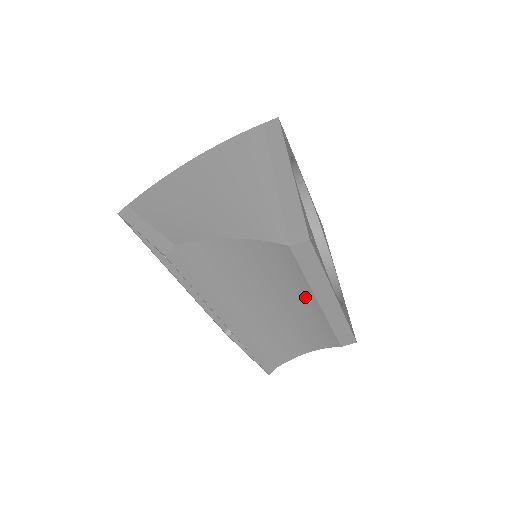
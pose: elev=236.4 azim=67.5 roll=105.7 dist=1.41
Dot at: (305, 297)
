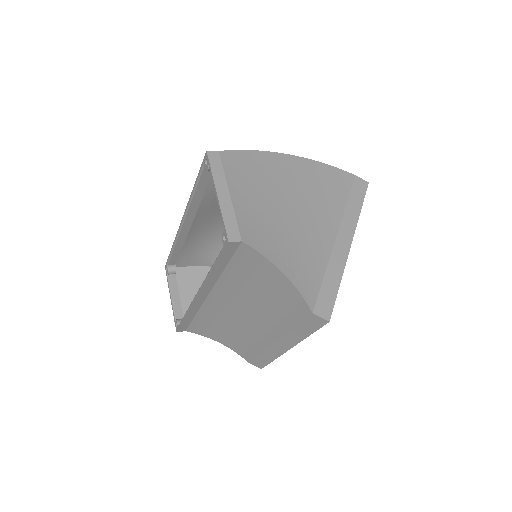
Dot at: (273, 331)
